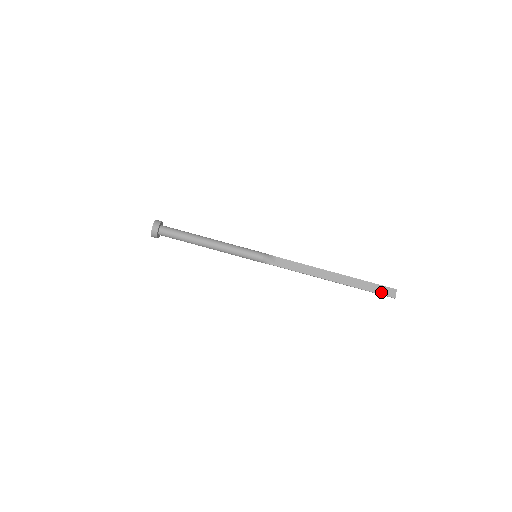
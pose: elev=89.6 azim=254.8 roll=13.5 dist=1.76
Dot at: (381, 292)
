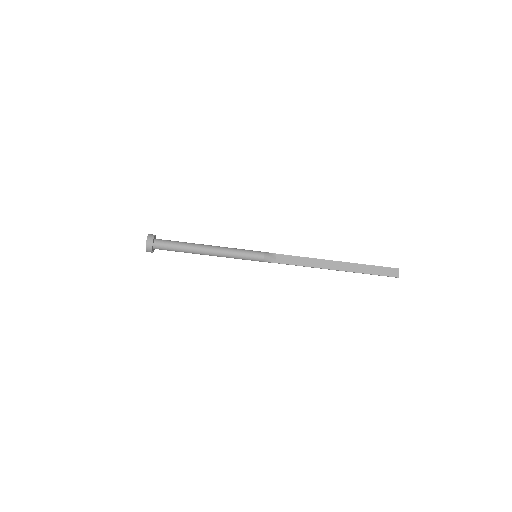
Dot at: (384, 273)
